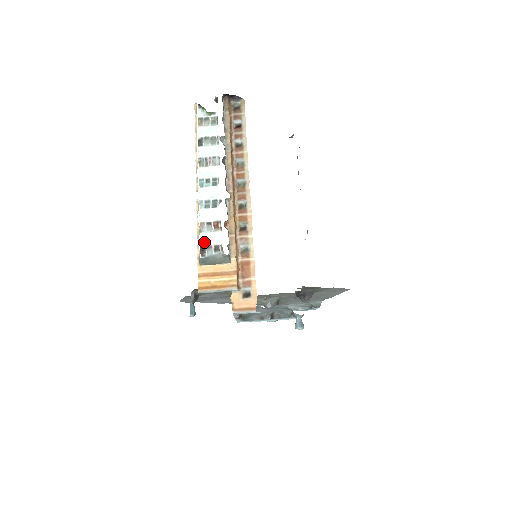
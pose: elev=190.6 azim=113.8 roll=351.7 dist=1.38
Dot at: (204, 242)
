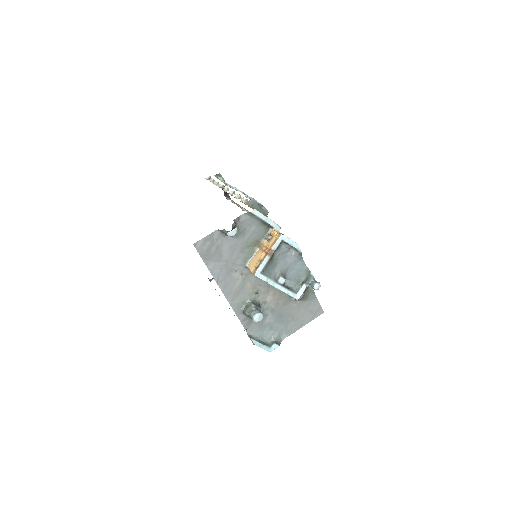
Dot at: (251, 197)
